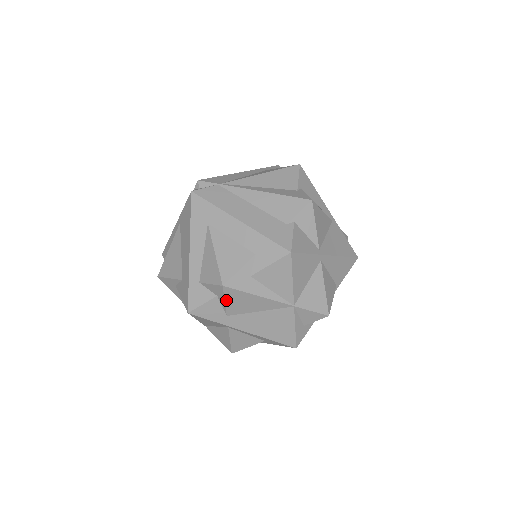
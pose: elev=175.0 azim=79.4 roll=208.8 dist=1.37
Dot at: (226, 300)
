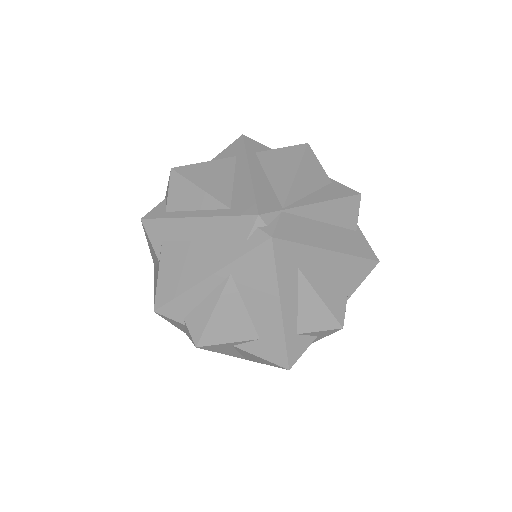
Dot at: (327, 335)
